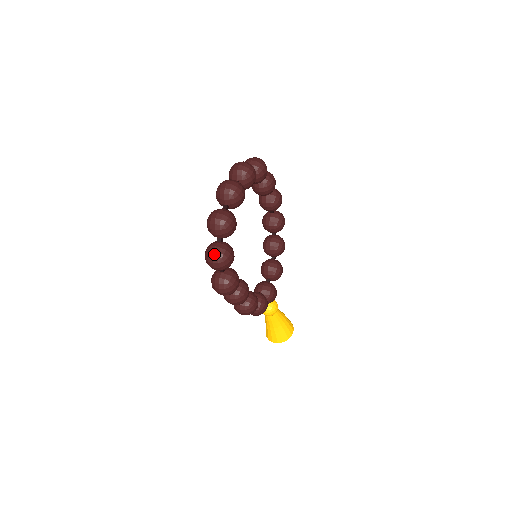
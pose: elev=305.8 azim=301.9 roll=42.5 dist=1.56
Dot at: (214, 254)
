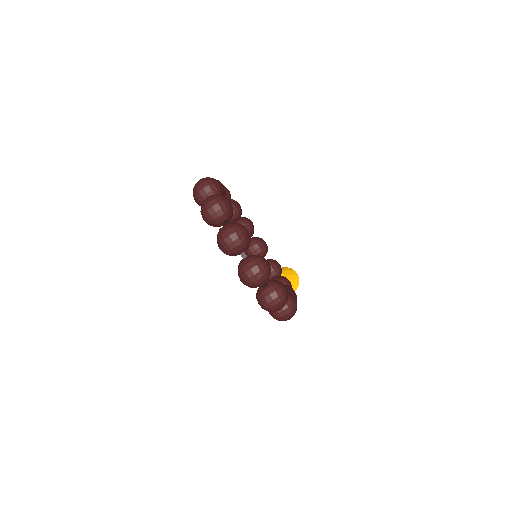
Dot at: (275, 301)
